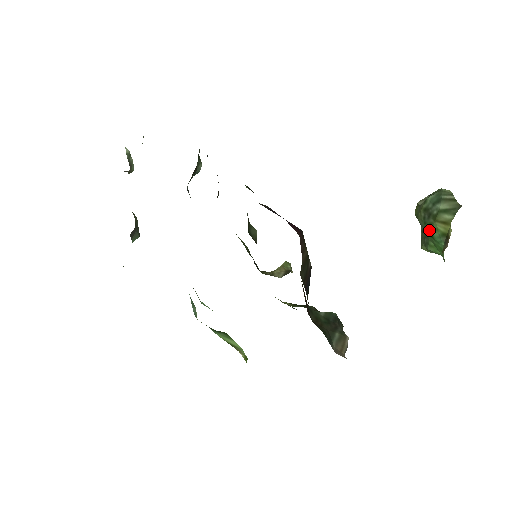
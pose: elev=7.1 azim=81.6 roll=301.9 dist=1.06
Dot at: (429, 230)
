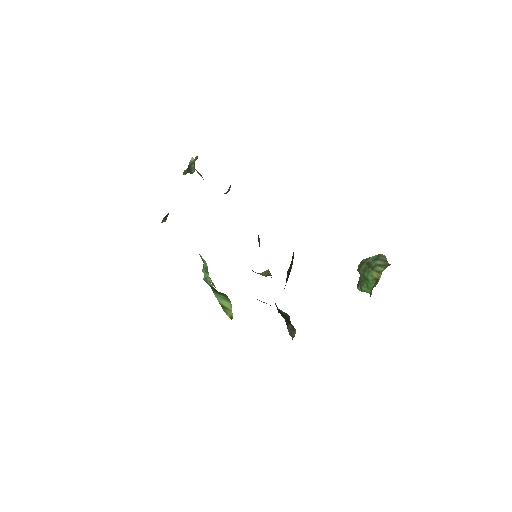
Dot at: (367, 275)
